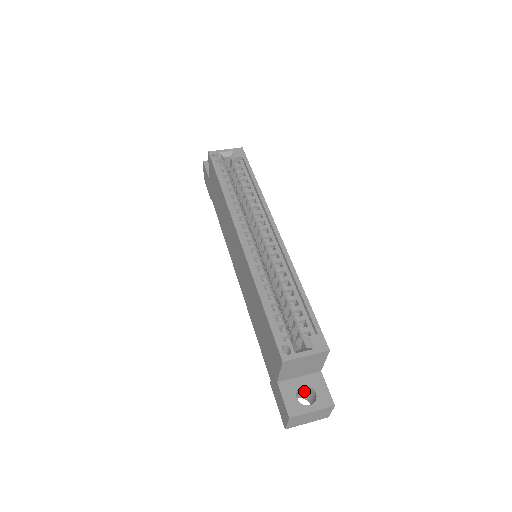
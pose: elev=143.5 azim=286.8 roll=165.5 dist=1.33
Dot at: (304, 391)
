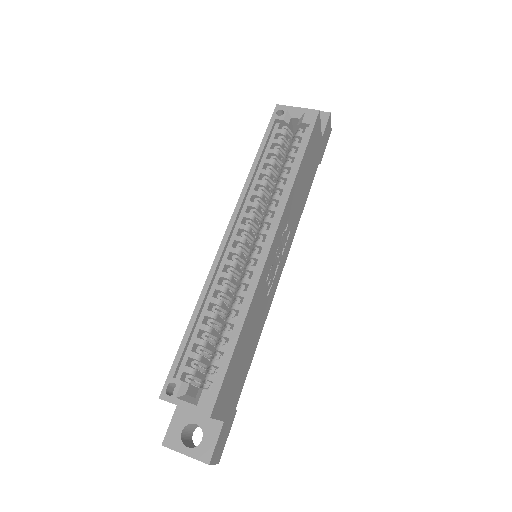
Dot at: occluded
